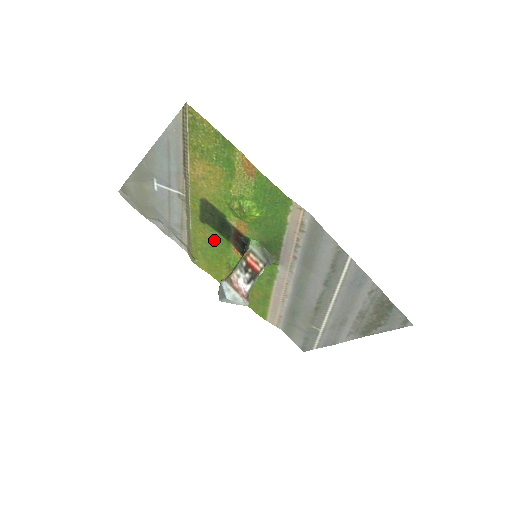
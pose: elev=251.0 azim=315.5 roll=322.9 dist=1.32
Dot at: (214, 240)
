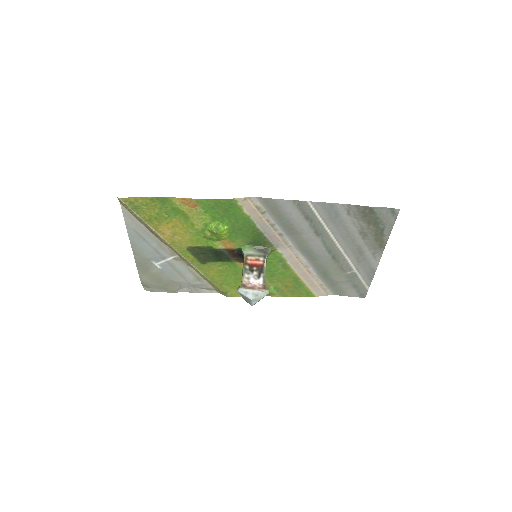
Dot at: (223, 269)
